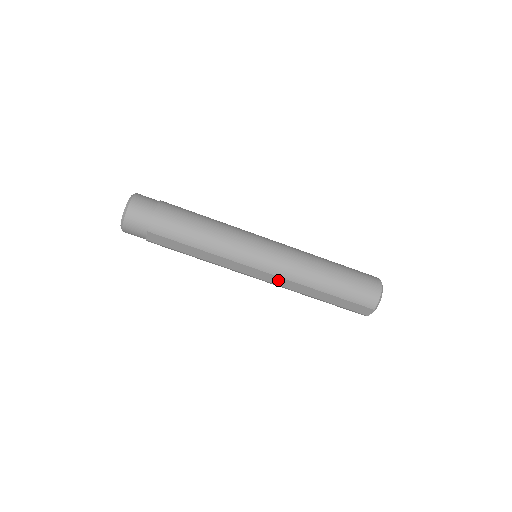
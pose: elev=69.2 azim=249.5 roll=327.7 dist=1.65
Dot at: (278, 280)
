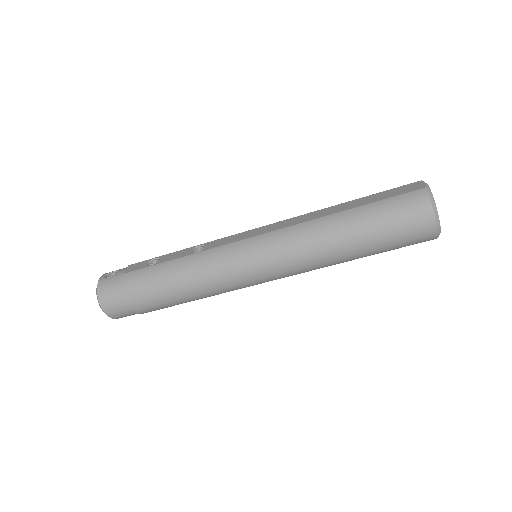
Dot at: occluded
